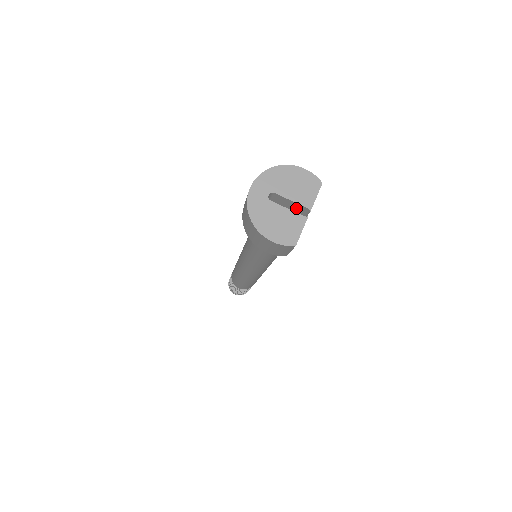
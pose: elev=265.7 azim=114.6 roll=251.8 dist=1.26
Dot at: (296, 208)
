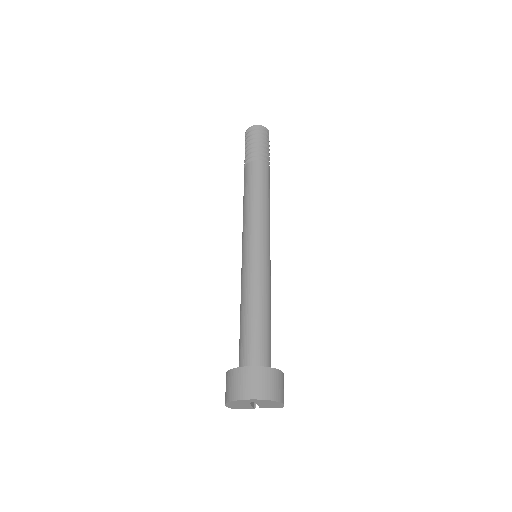
Dot at: occluded
